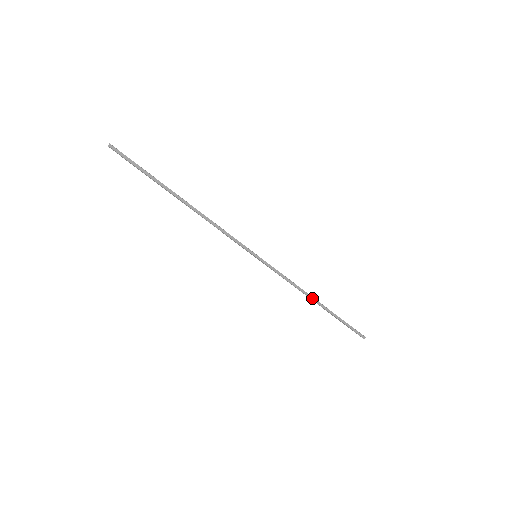
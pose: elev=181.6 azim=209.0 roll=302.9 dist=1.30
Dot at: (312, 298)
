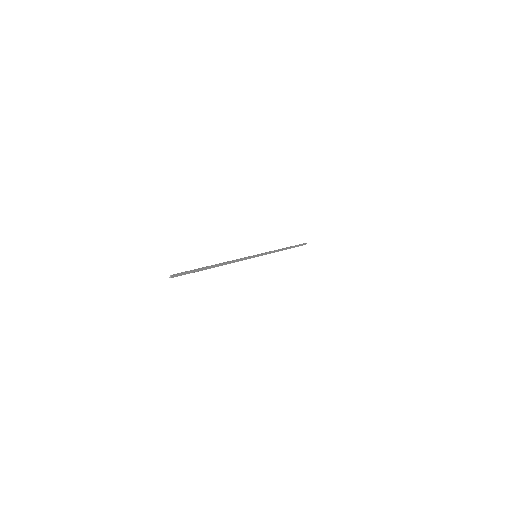
Dot at: occluded
